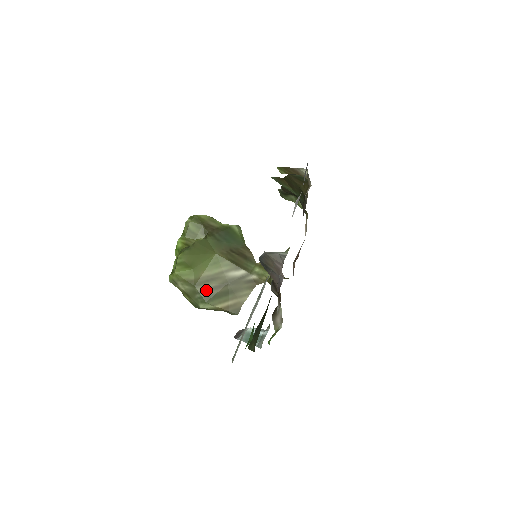
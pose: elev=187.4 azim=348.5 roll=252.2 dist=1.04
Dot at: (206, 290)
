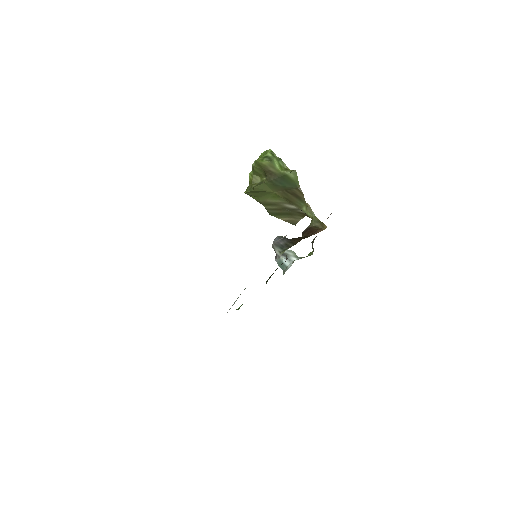
Dot at: (271, 209)
